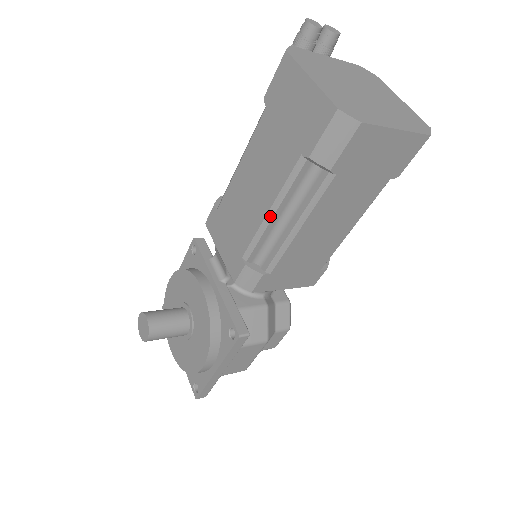
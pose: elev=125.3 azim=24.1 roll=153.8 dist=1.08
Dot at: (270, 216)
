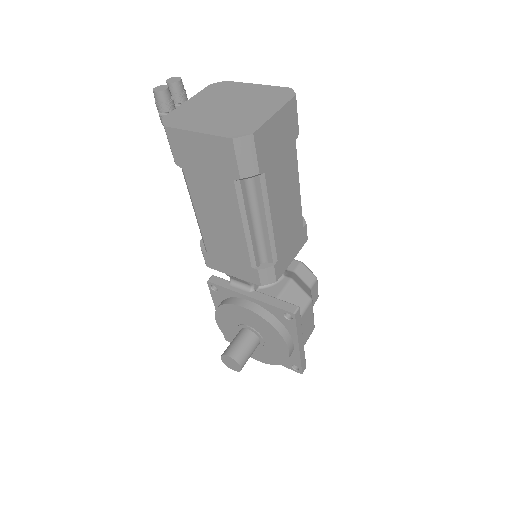
Dot at: (247, 230)
